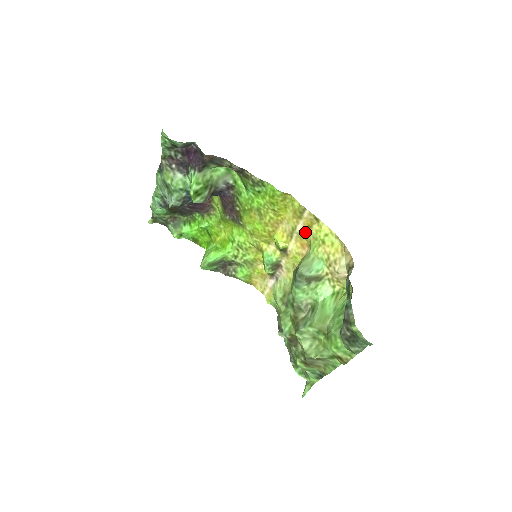
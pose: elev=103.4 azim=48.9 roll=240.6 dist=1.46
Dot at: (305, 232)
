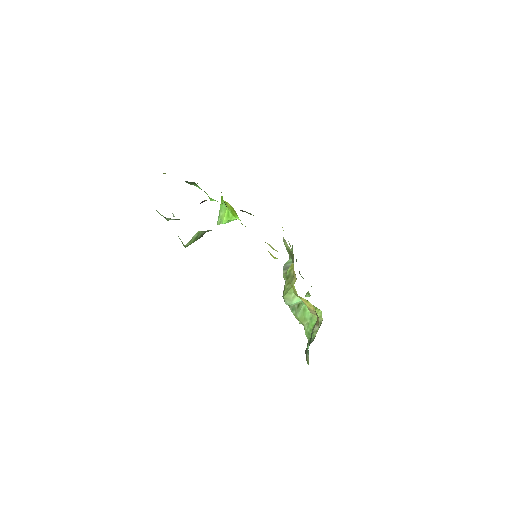
Dot at: occluded
